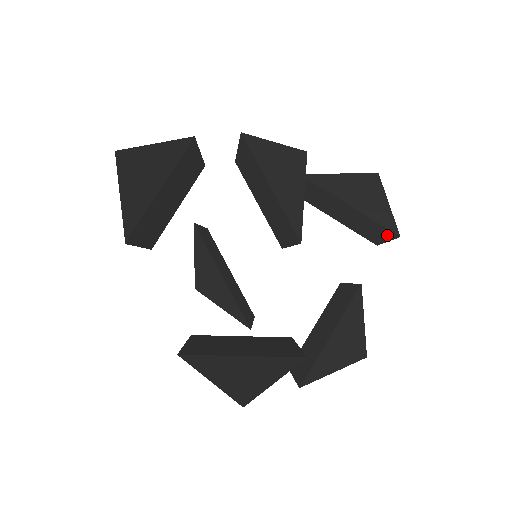
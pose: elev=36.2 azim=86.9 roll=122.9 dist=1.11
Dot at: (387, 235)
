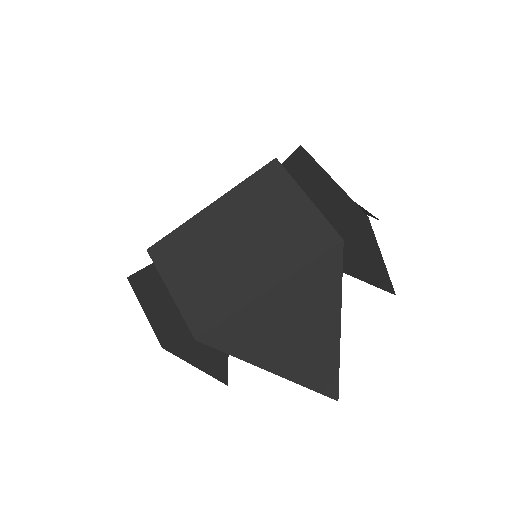
Dot at: occluded
